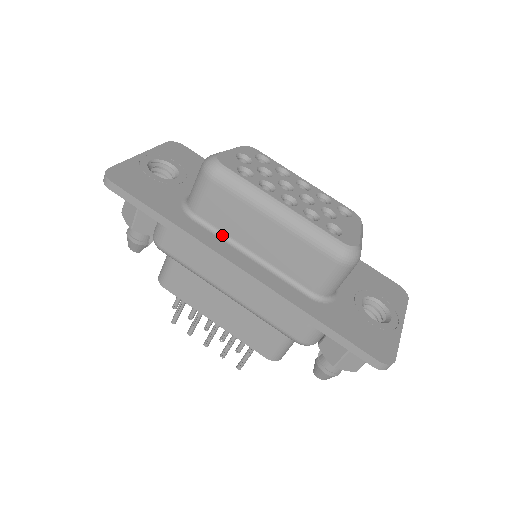
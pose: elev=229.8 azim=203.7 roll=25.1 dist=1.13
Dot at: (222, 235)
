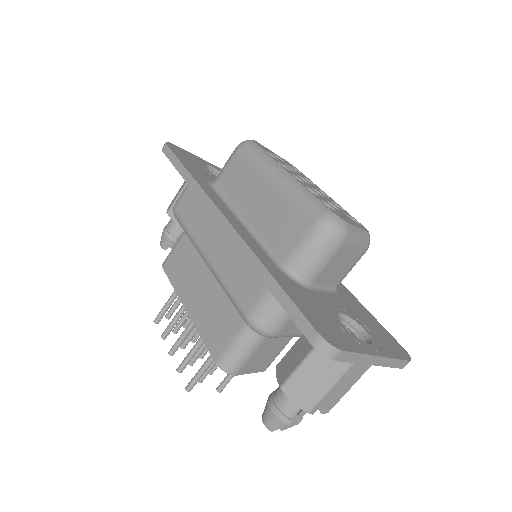
Dot at: (227, 202)
